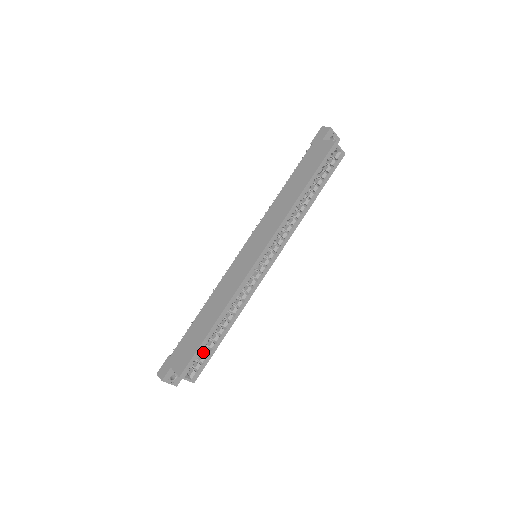
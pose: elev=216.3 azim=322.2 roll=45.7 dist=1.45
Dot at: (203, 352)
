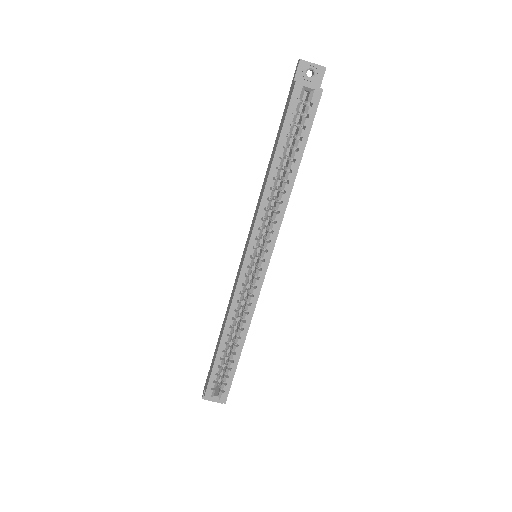
Dot at: (225, 371)
